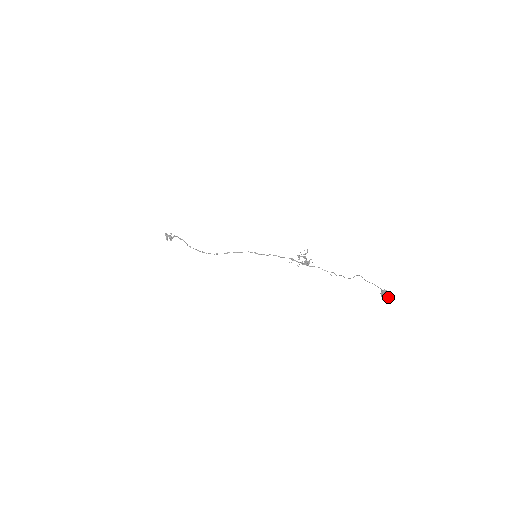
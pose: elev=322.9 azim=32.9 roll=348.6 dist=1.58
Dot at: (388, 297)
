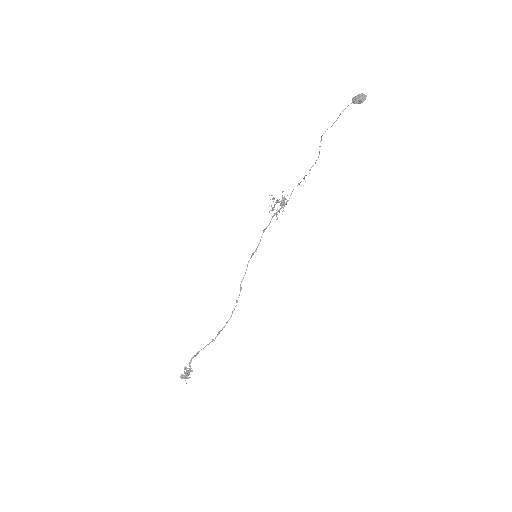
Dot at: (363, 95)
